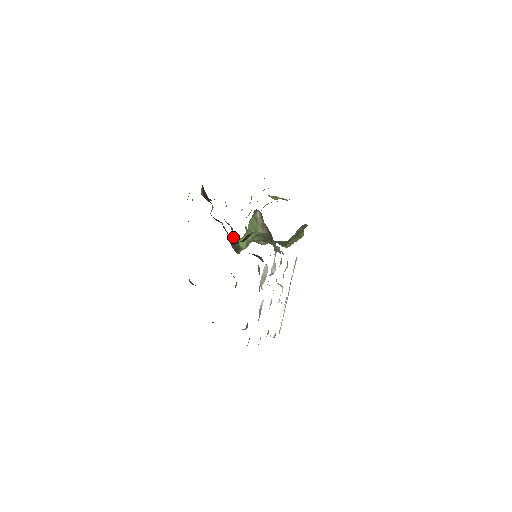
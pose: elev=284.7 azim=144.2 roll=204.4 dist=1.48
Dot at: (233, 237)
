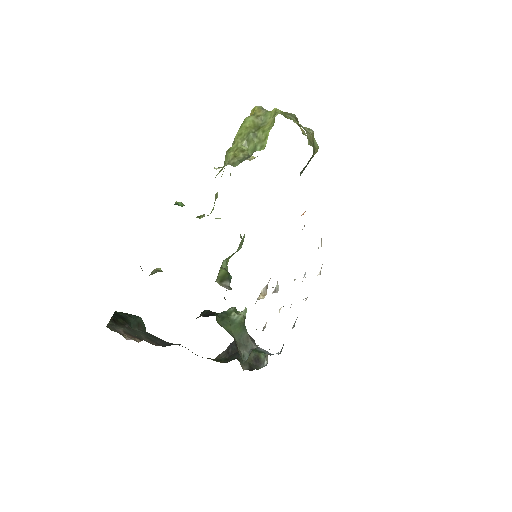
Dot at: occluded
